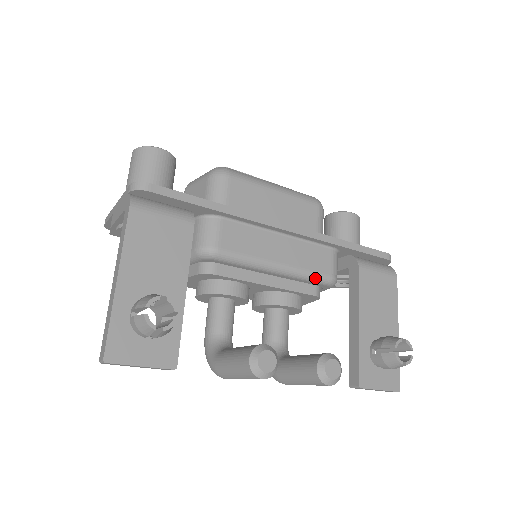
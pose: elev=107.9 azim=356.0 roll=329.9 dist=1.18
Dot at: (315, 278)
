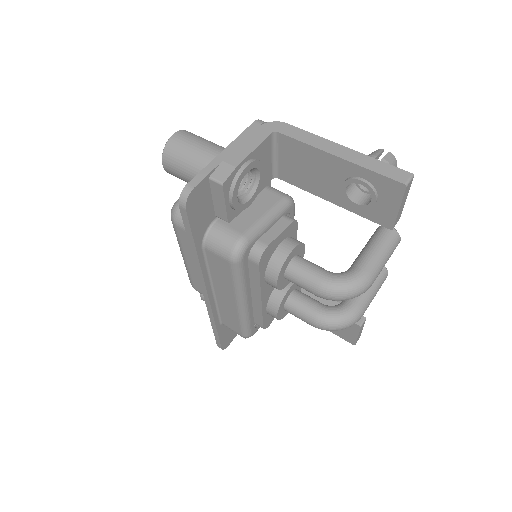
Dot at: occluded
